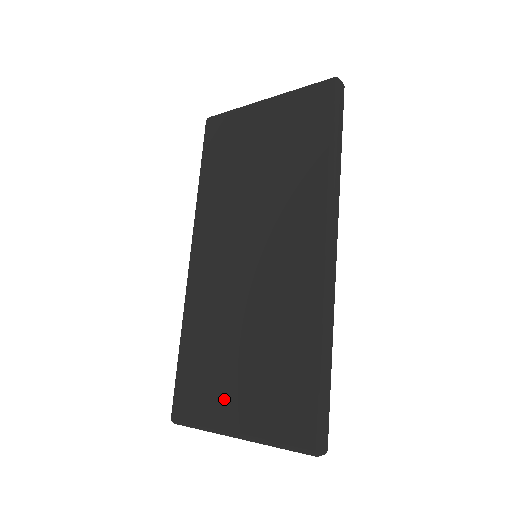
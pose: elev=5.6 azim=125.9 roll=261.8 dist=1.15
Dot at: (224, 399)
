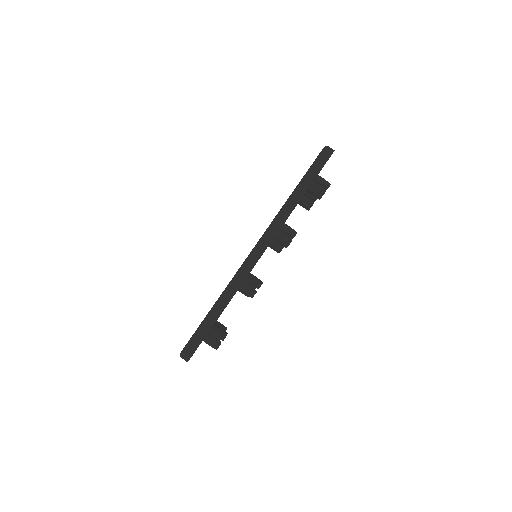
Dot at: occluded
